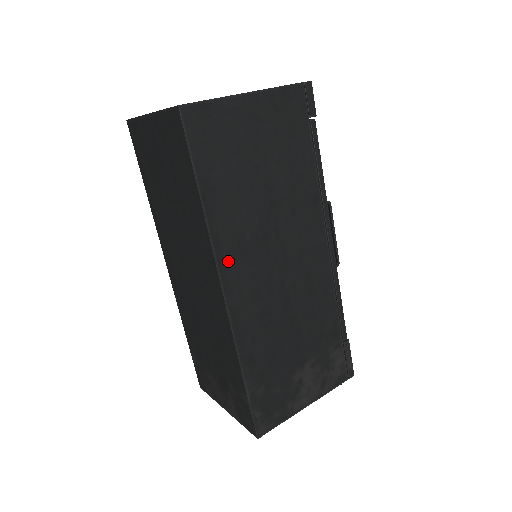
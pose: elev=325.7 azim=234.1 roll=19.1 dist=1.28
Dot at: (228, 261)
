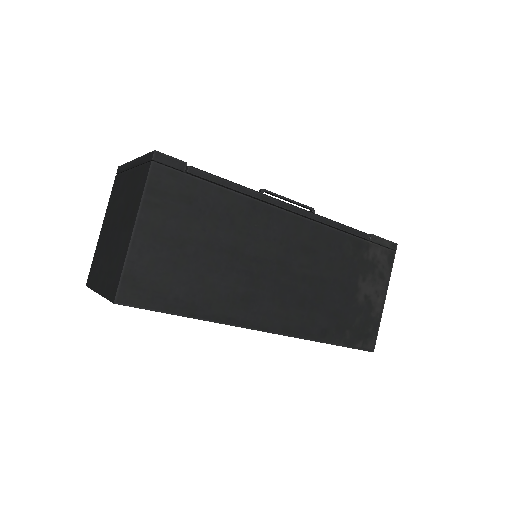
Dot at: (248, 317)
